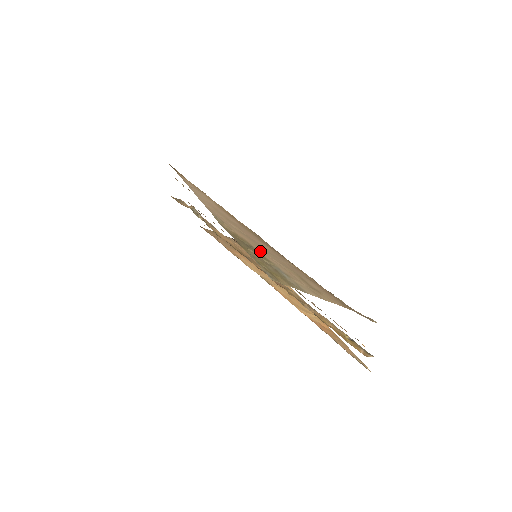
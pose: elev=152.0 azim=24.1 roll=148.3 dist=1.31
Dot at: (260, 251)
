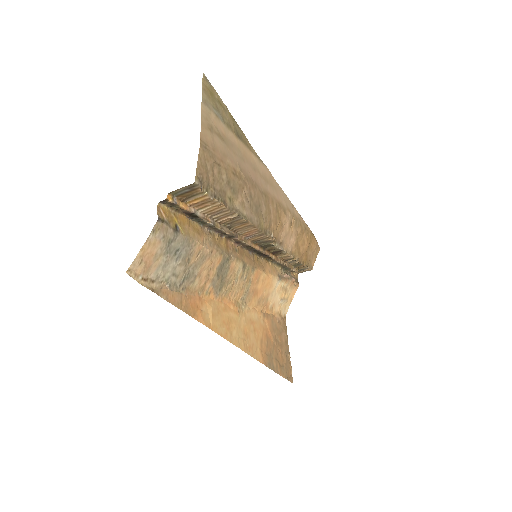
Dot at: (238, 141)
